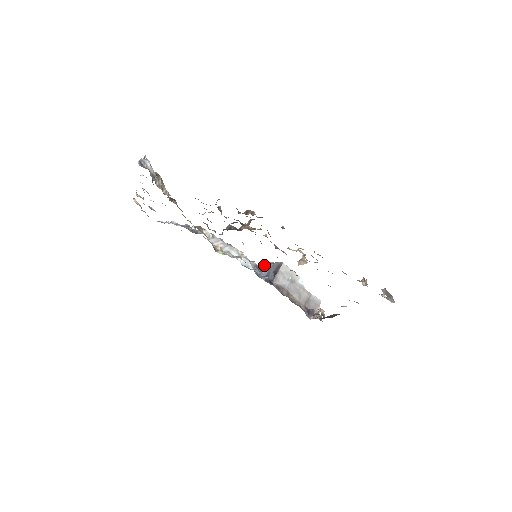
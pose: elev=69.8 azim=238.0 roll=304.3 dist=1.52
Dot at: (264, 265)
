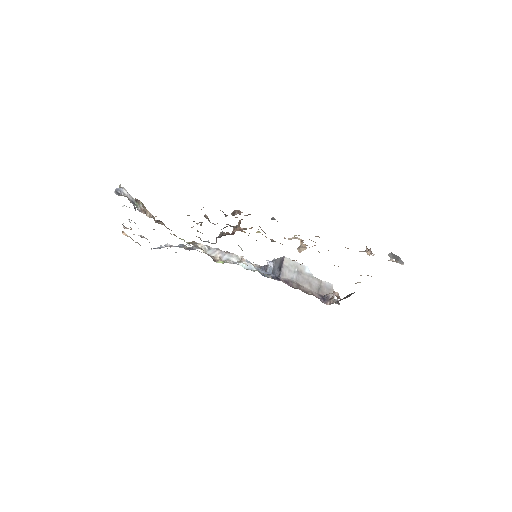
Dot at: (267, 264)
